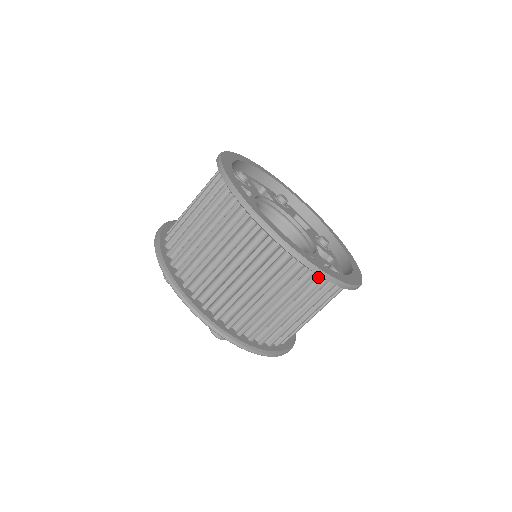
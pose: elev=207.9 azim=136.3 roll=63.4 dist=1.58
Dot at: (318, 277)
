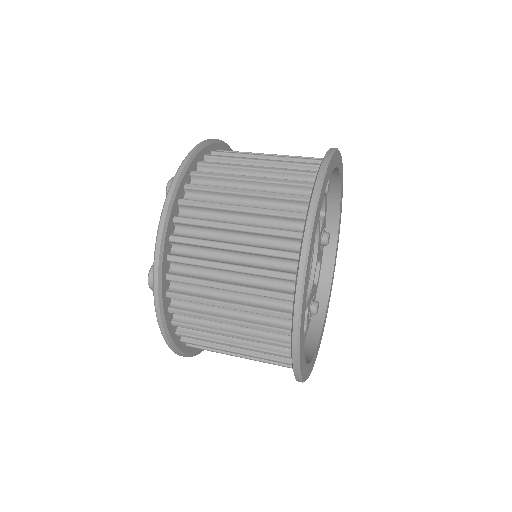
Dot at: occluded
